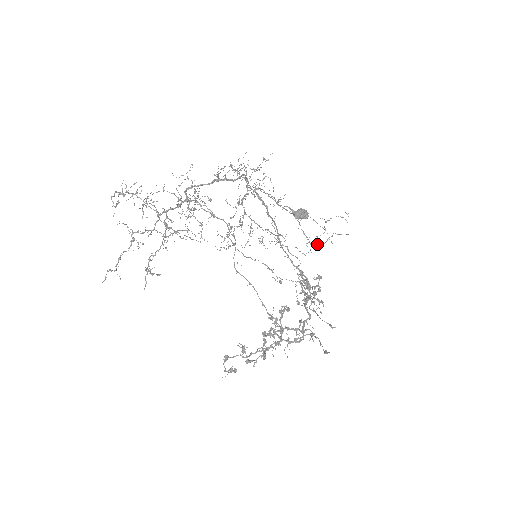
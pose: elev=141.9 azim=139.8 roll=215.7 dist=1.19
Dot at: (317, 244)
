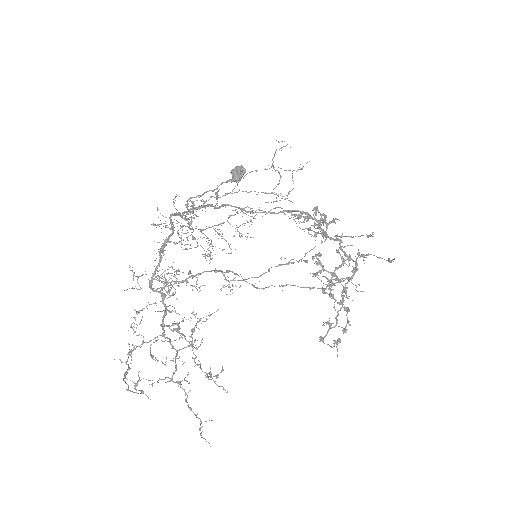
Dot at: (288, 192)
